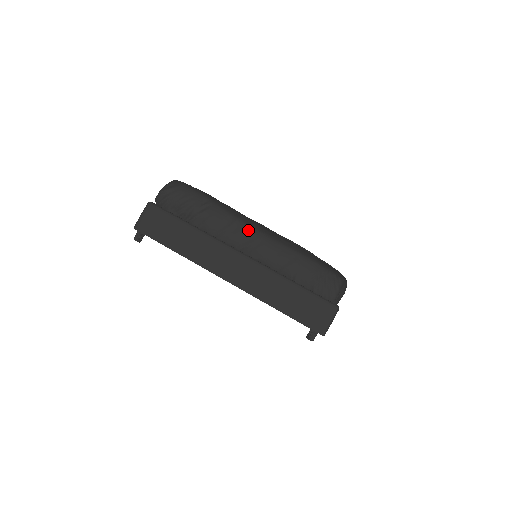
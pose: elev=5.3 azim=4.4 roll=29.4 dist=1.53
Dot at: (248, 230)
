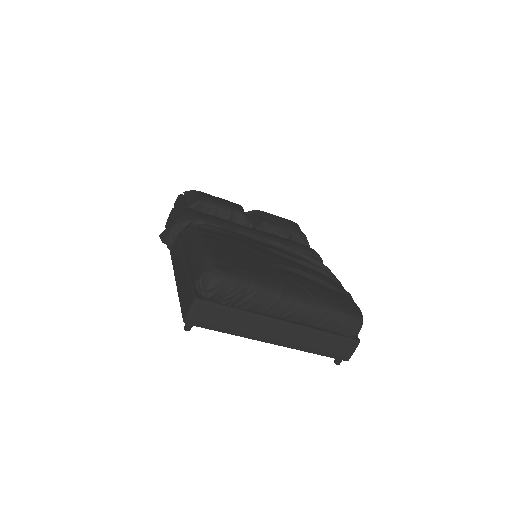
Dot at: (290, 303)
